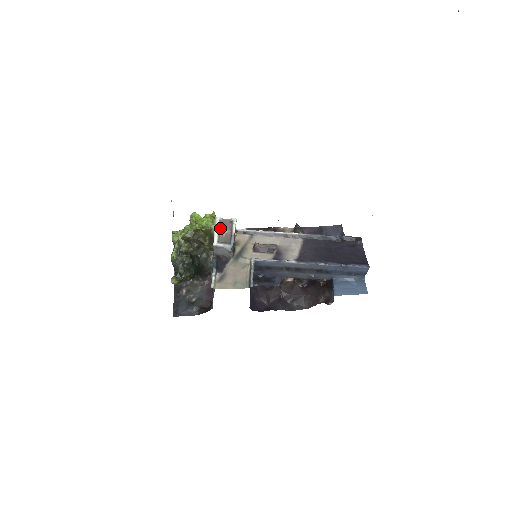
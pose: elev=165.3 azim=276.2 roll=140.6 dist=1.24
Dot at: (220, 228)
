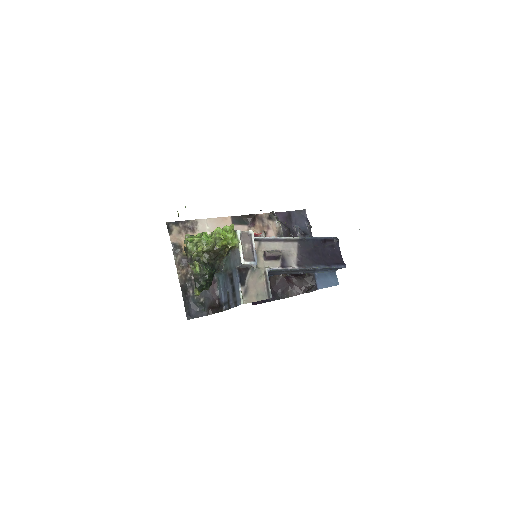
Dot at: (242, 243)
